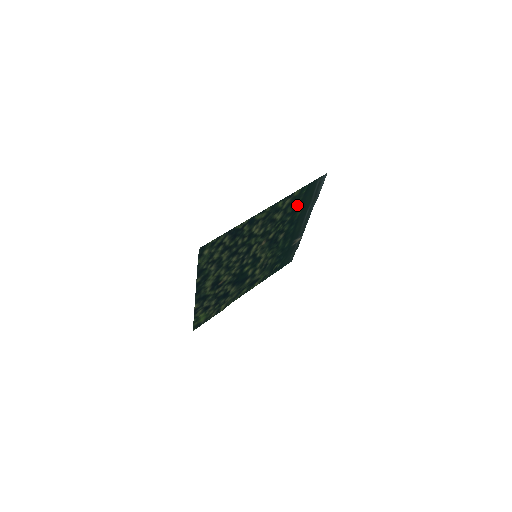
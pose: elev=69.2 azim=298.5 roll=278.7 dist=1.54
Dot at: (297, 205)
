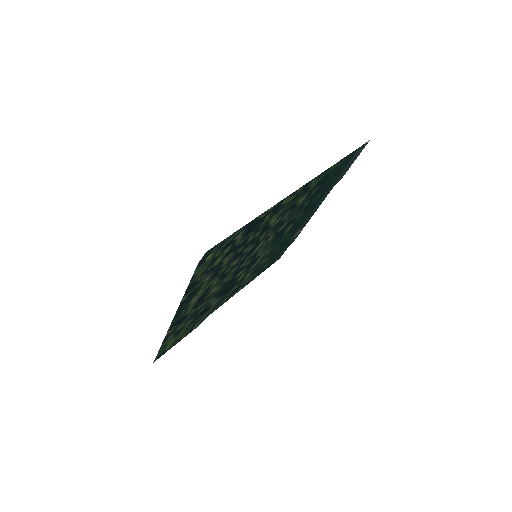
Dot at: (323, 184)
